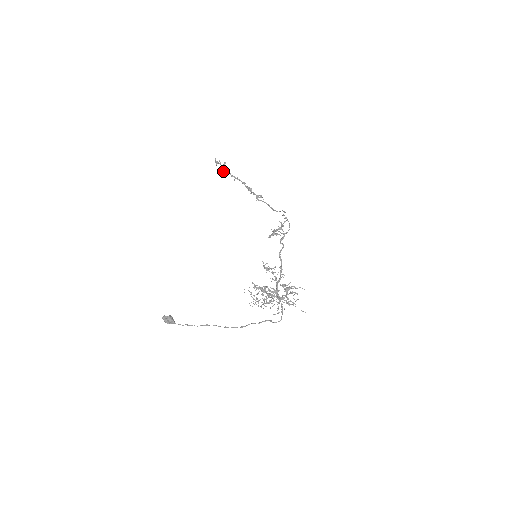
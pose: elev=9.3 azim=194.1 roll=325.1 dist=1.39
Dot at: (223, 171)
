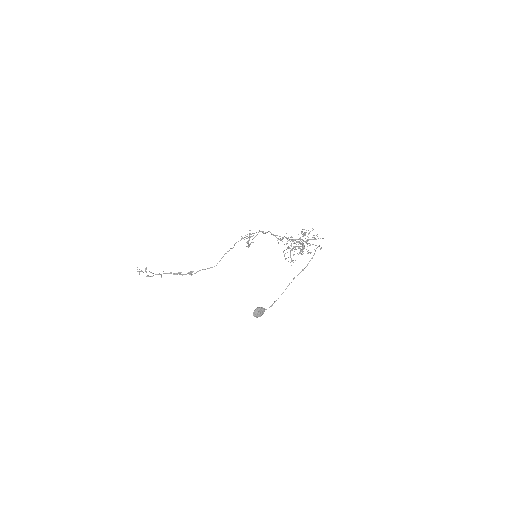
Dot at: (147, 276)
